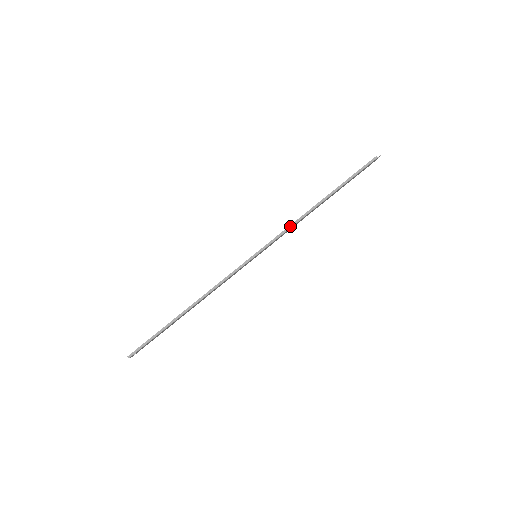
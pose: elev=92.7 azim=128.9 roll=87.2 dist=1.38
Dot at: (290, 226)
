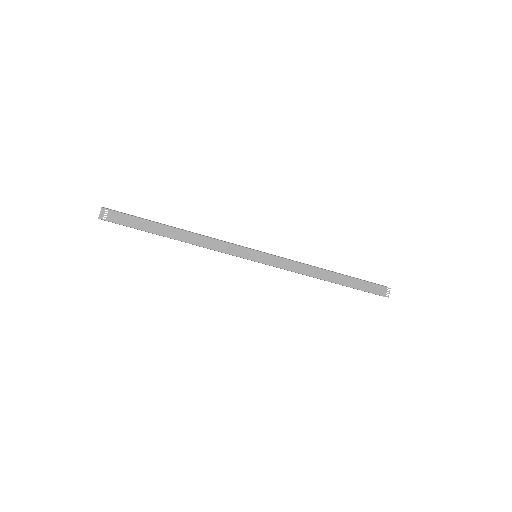
Dot at: occluded
